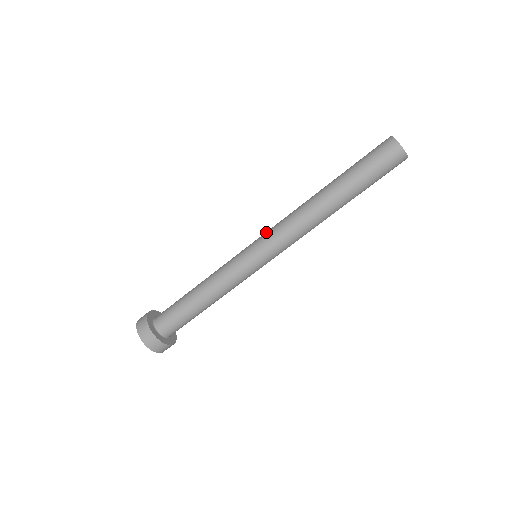
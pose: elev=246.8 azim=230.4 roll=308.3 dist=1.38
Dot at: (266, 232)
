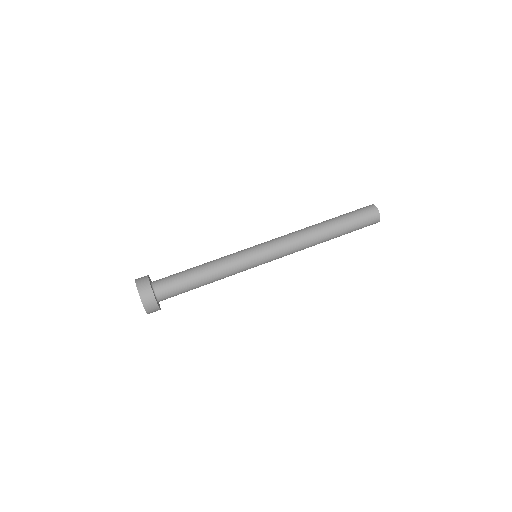
Dot at: occluded
